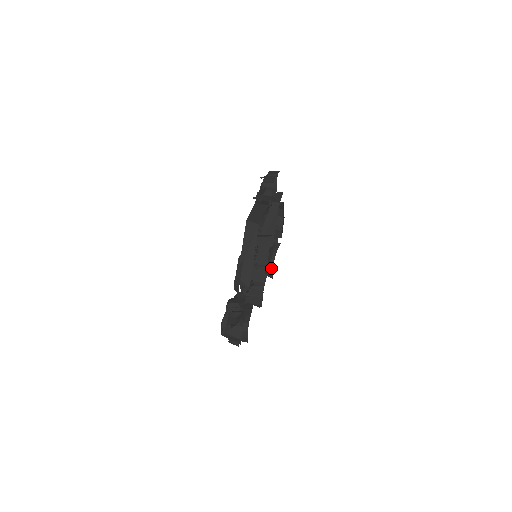
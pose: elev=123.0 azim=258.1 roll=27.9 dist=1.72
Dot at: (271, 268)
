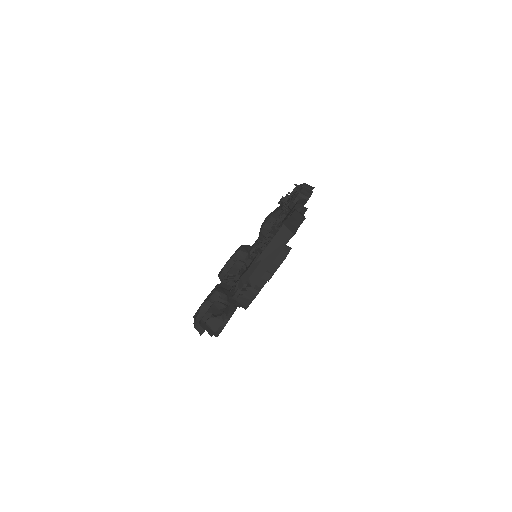
Dot at: occluded
